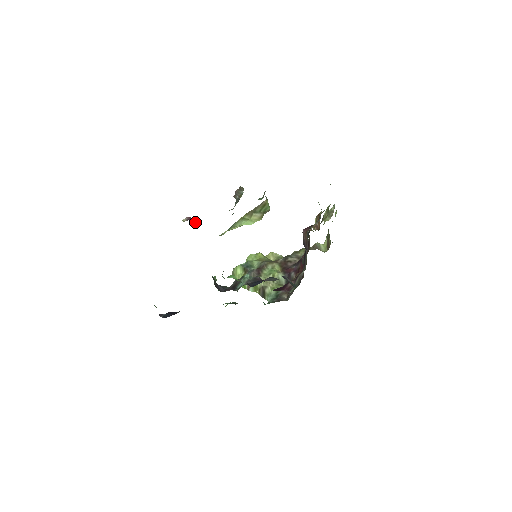
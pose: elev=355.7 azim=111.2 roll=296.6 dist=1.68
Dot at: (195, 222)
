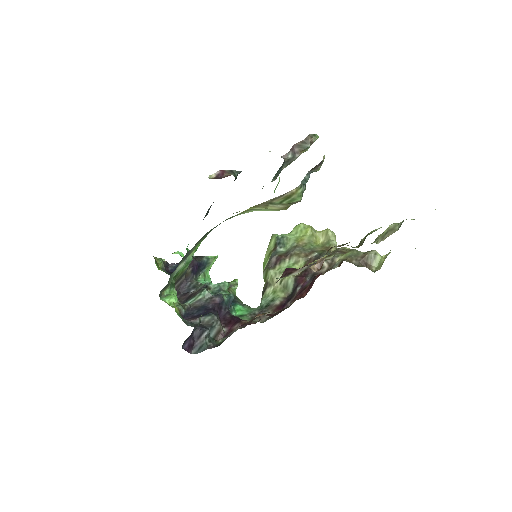
Dot at: (237, 173)
